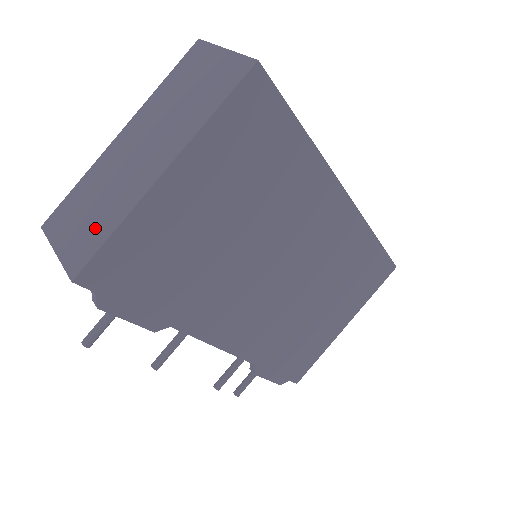
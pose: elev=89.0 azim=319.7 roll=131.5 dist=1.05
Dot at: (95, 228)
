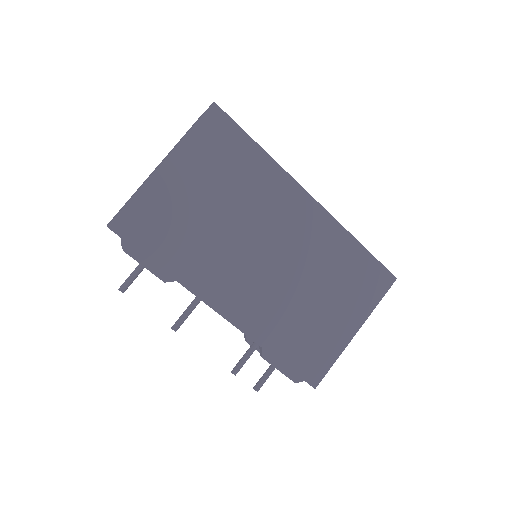
Dot at: (126, 203)
